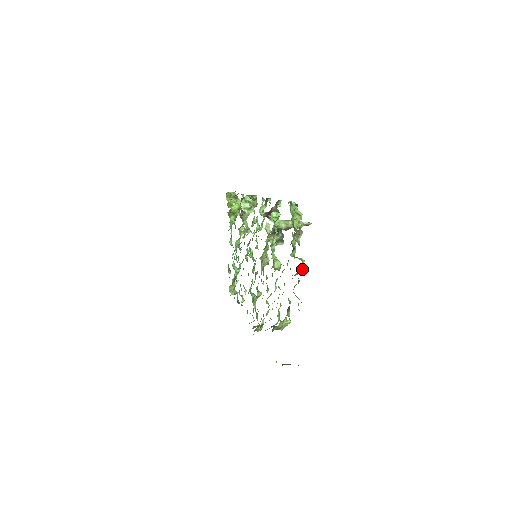
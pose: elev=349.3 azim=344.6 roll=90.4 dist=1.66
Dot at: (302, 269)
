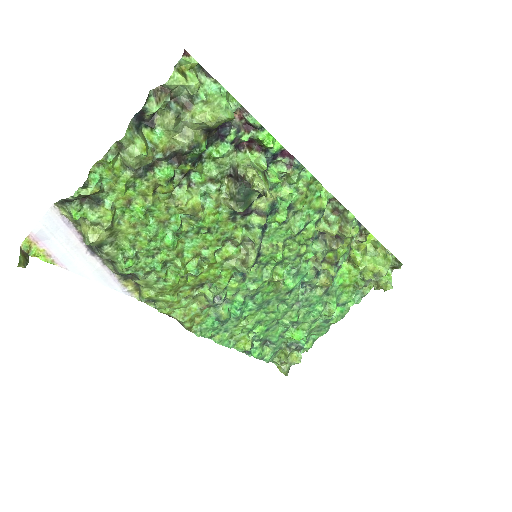
Dot at: (132, 159)
